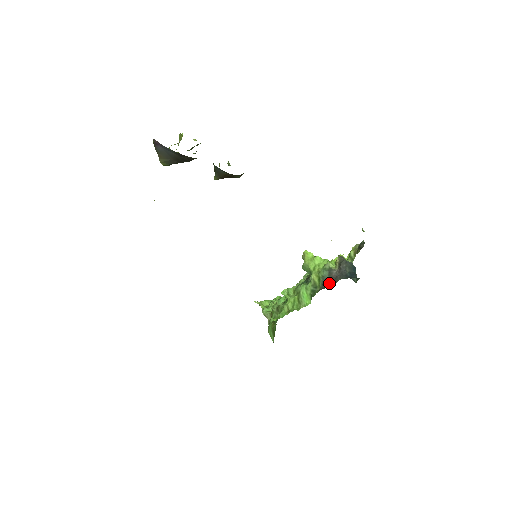
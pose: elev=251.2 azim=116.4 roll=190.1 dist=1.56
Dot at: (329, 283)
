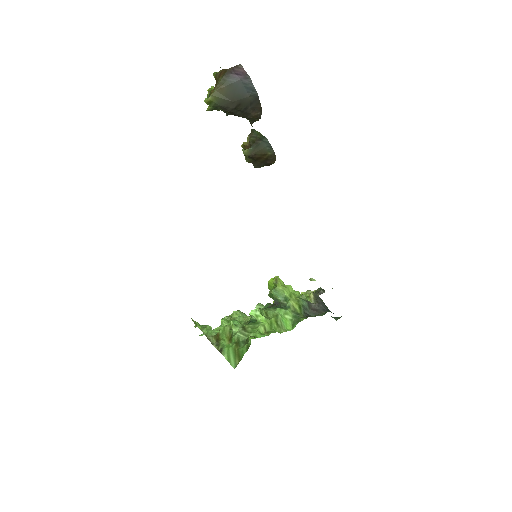
Dot at: (311, 313)
